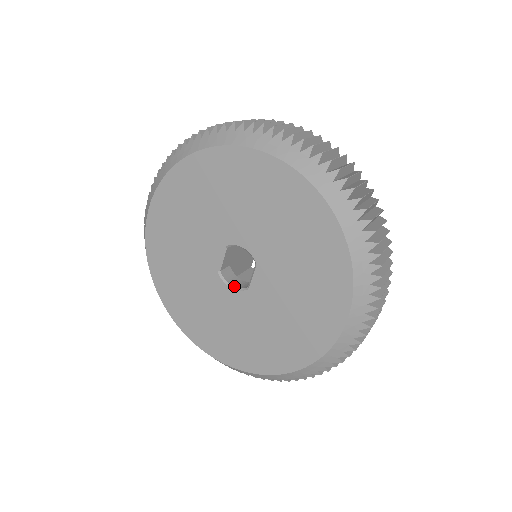
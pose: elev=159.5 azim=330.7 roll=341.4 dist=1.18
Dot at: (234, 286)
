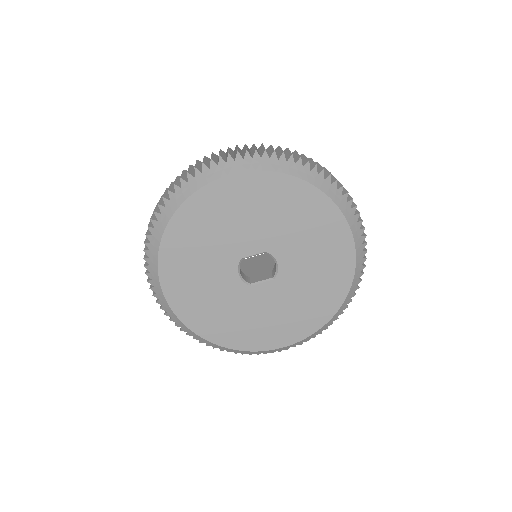
Dot at: (241, 275)
